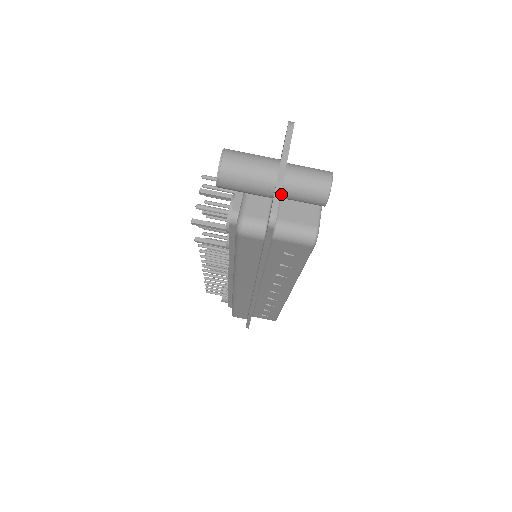
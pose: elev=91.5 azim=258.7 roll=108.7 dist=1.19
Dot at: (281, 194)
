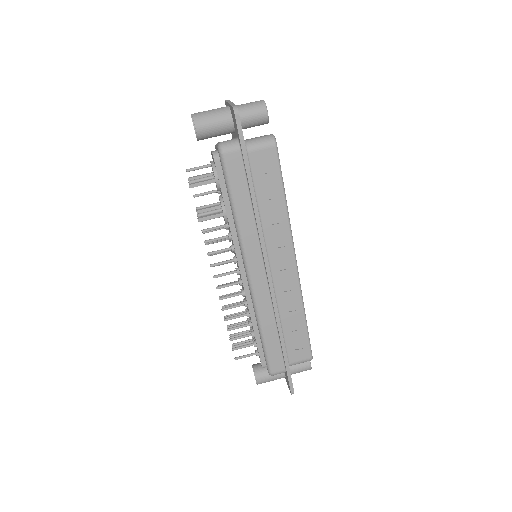
Dot at: occluded
